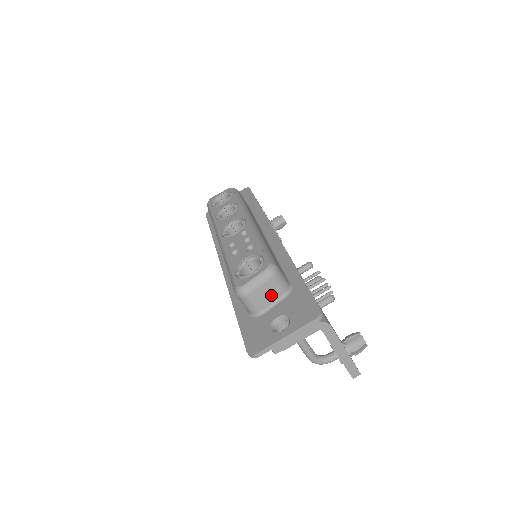
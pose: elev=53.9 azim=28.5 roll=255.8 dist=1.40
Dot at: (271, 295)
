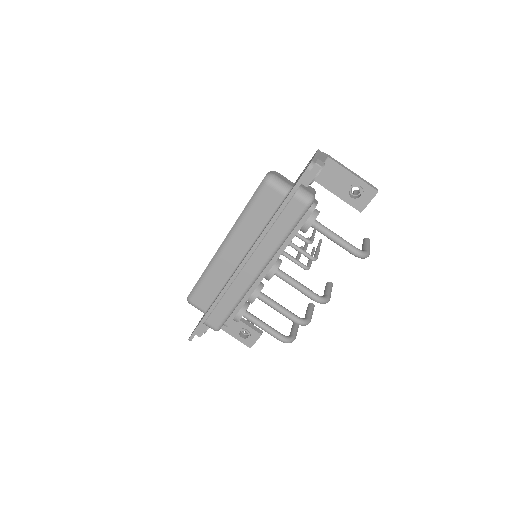
Dot at: (287, 180)
